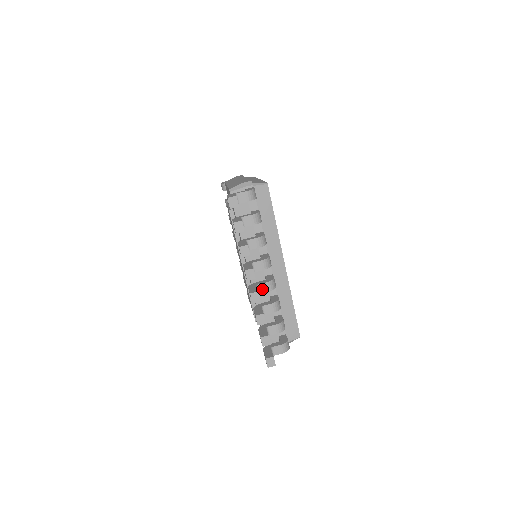
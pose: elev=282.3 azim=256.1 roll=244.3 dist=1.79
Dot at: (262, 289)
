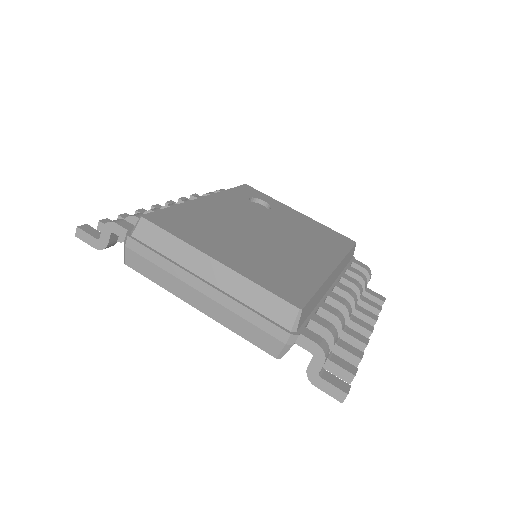
Dot at: occluded
